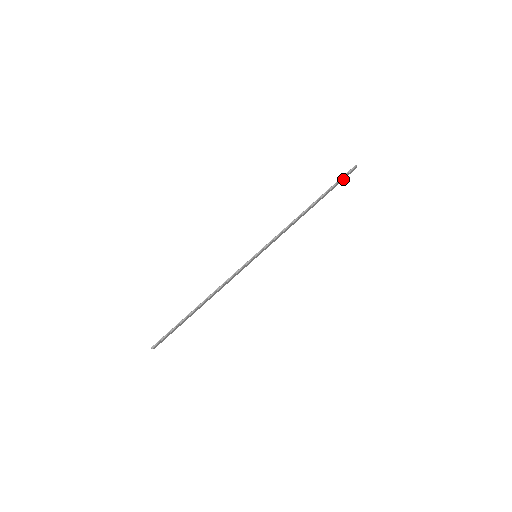
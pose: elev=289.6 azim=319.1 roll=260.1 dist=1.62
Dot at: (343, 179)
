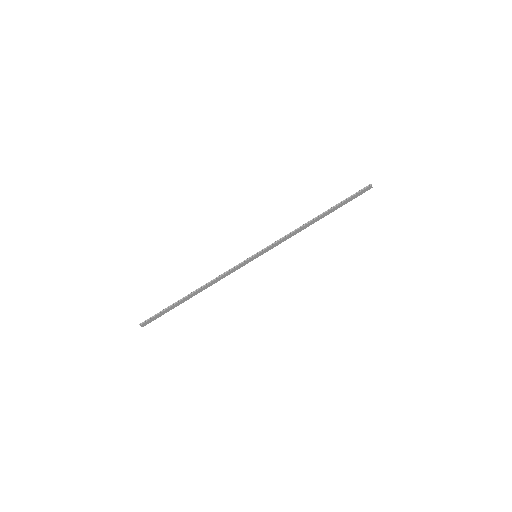
Dot at: (357, 196)
